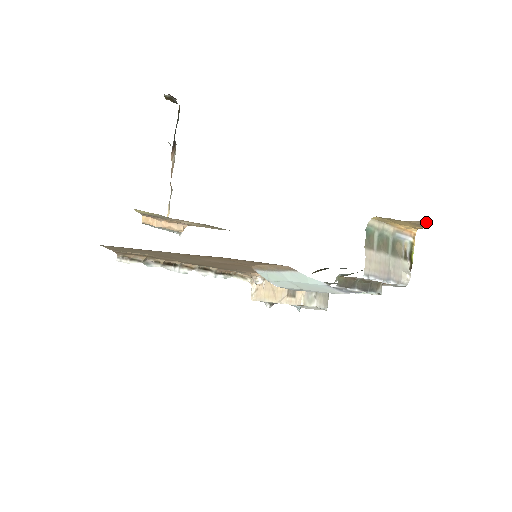
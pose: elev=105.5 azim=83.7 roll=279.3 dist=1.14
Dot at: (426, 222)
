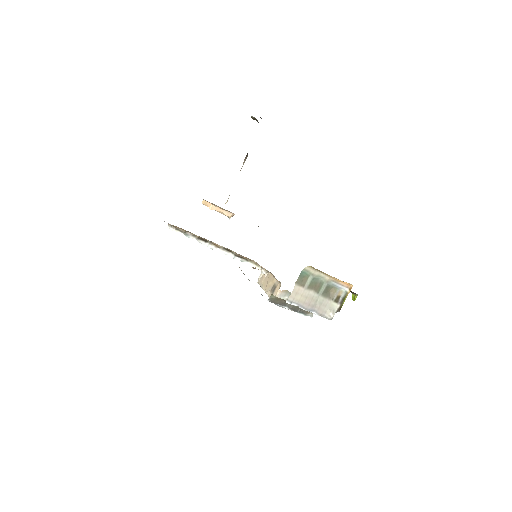
Dot at: occluded
